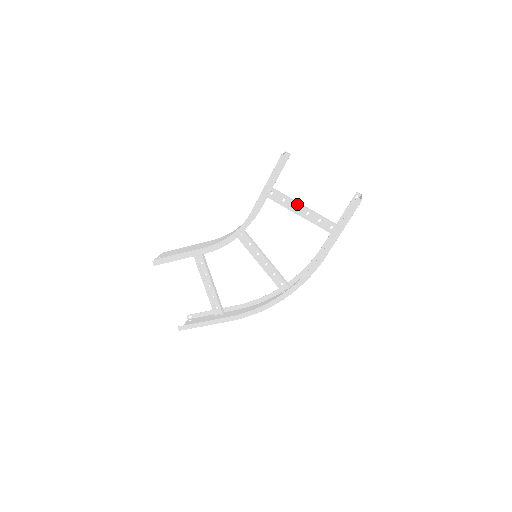
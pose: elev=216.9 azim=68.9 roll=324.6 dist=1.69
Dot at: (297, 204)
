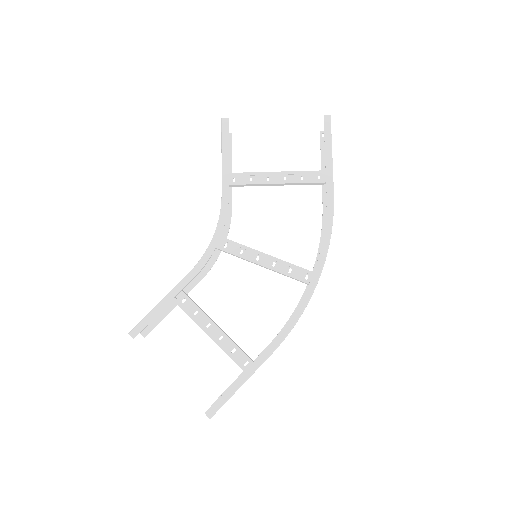
Dot at: (267, 173)
